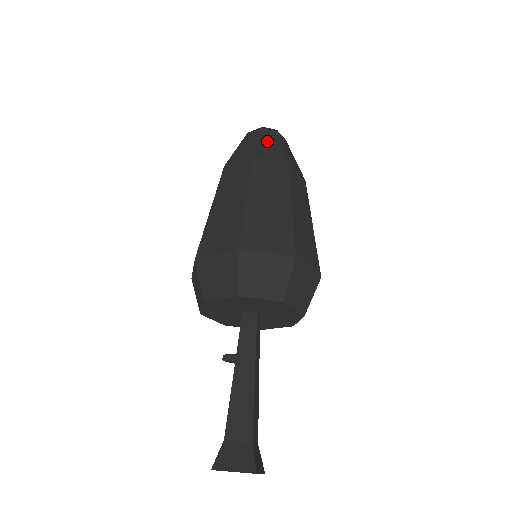
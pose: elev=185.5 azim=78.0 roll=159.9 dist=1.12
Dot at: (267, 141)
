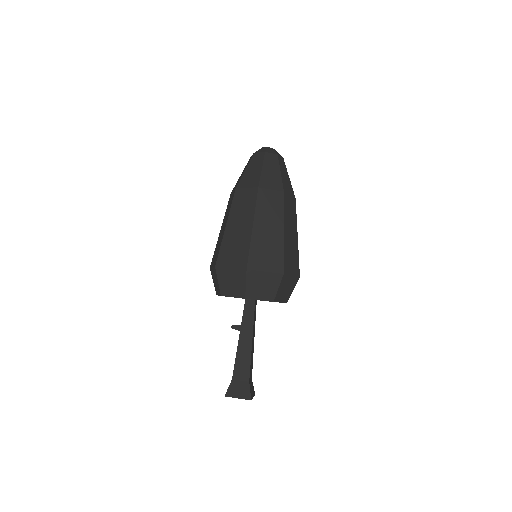
Dot at: (269, 169)
